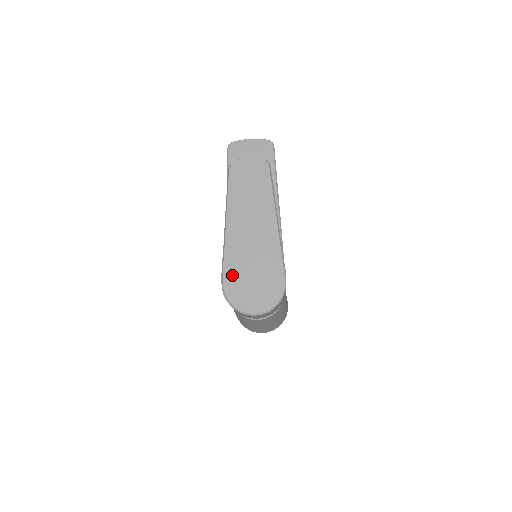
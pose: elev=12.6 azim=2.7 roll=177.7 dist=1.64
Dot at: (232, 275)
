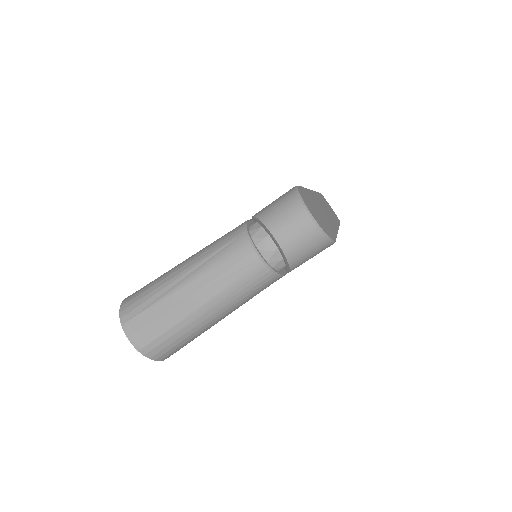
Dot at: (306, 194)
